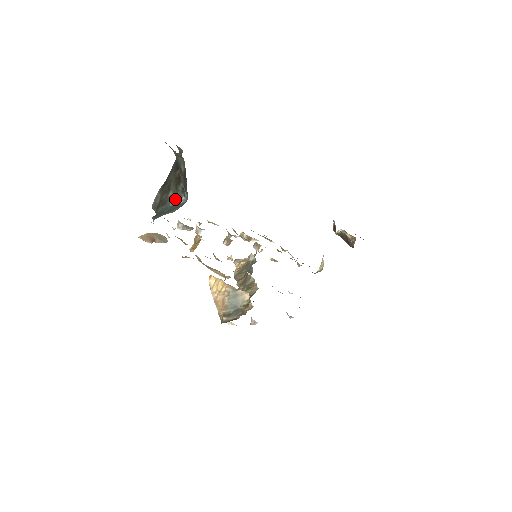
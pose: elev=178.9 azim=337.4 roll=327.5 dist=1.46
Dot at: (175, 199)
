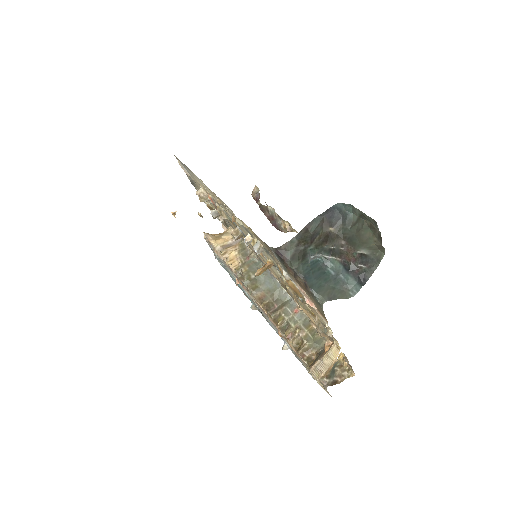
Dot at: (314, 255)
